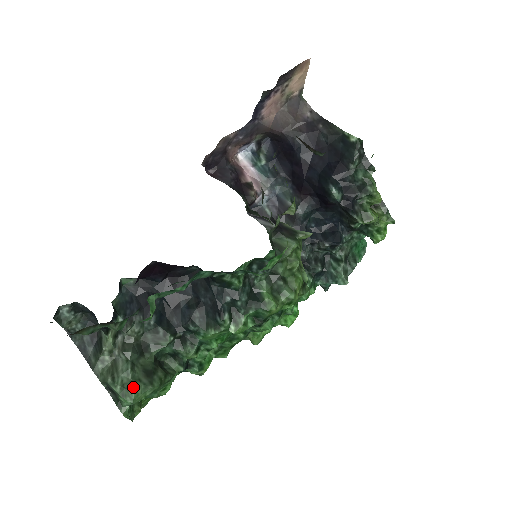
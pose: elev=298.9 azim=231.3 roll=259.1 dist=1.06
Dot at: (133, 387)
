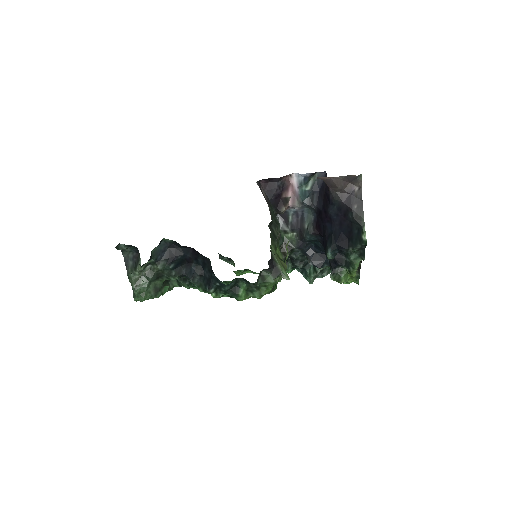
Dot at: (144, 296)
